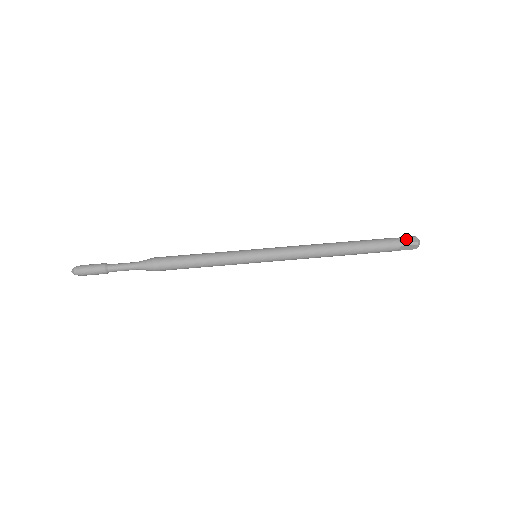
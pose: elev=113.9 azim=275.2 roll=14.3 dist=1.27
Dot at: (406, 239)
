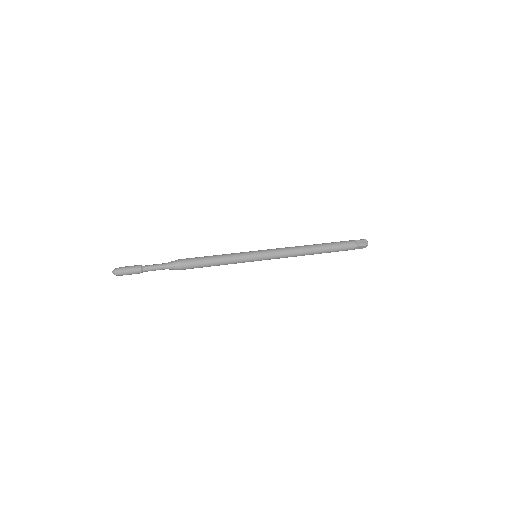
Dot at: occluded
